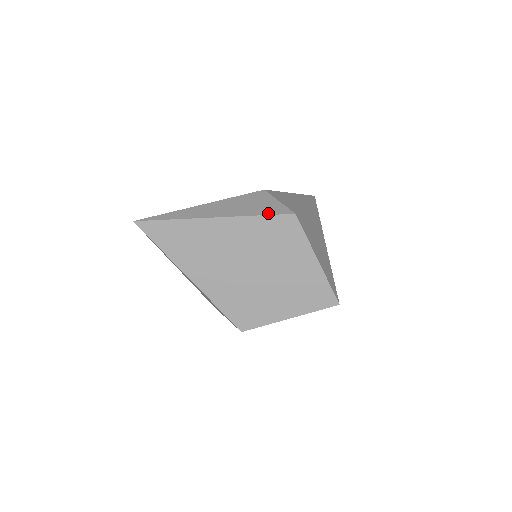
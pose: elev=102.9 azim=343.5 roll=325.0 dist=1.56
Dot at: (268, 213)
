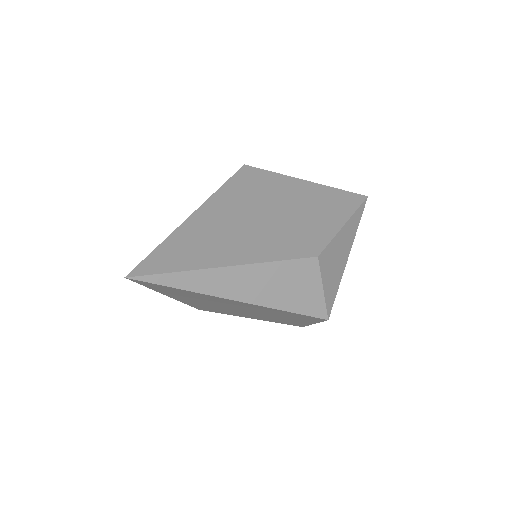
Dot at: (302, 311)
